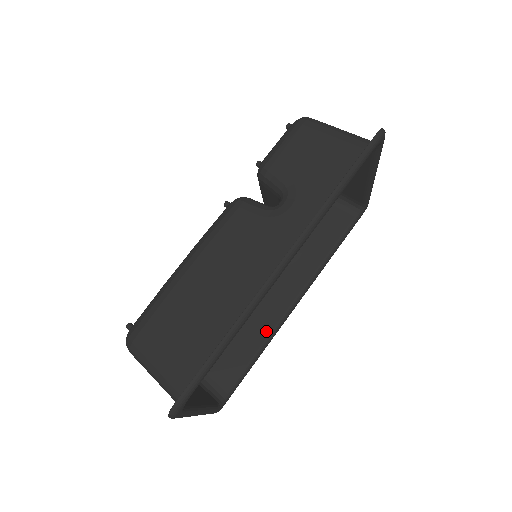
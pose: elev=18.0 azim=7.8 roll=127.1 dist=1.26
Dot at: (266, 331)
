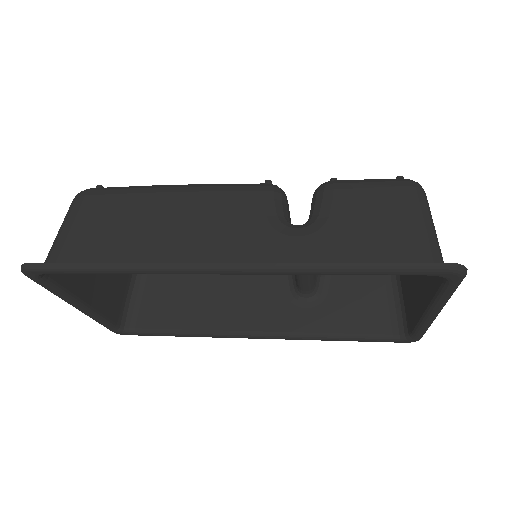
Dot at: (212, 325)
